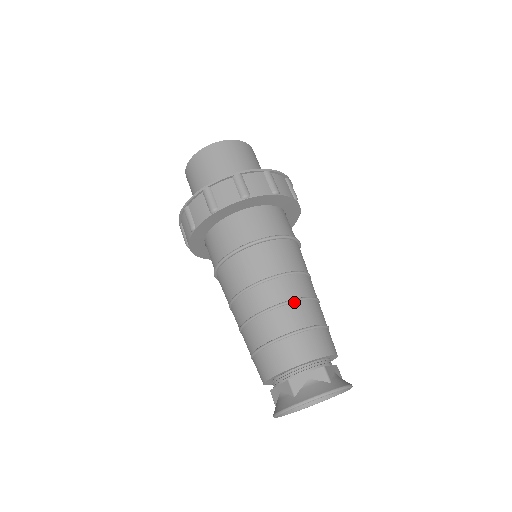
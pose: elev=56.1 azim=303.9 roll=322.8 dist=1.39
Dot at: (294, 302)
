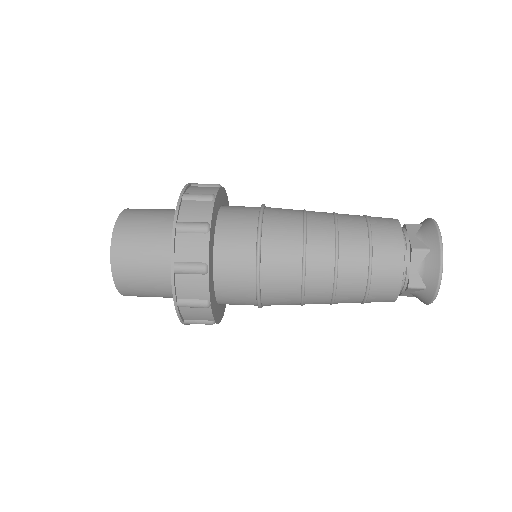
Dot at: (338, 255)
